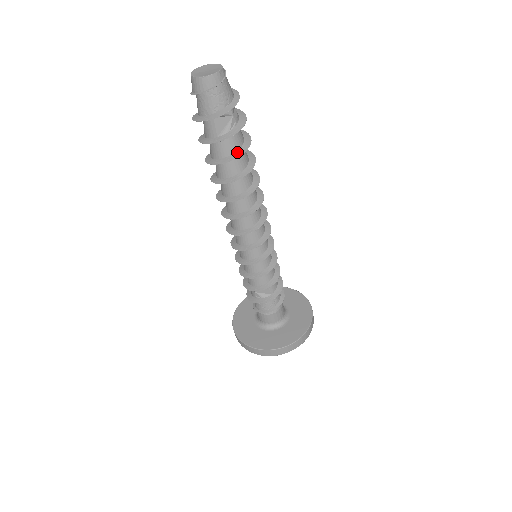
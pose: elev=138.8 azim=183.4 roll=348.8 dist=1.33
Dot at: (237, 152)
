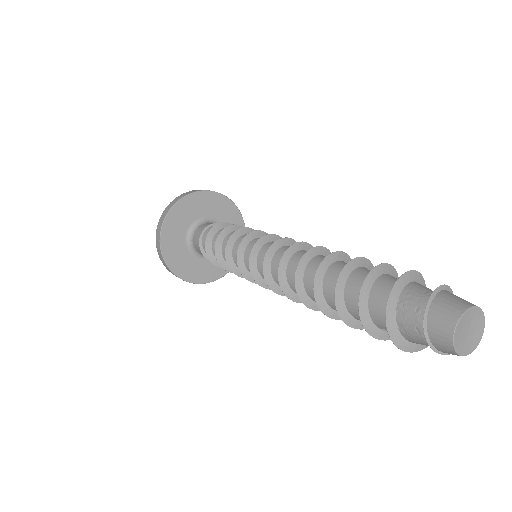
Dot at: occluded
